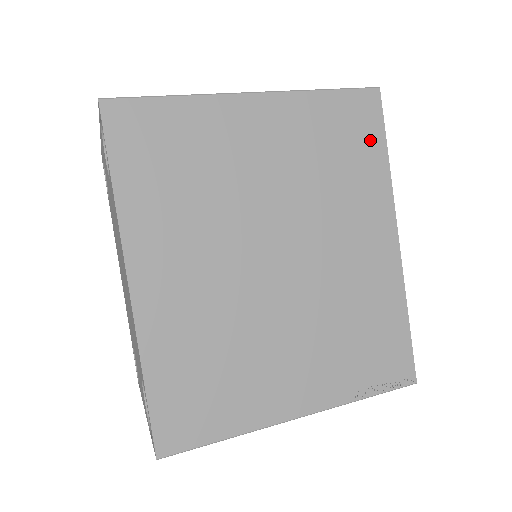
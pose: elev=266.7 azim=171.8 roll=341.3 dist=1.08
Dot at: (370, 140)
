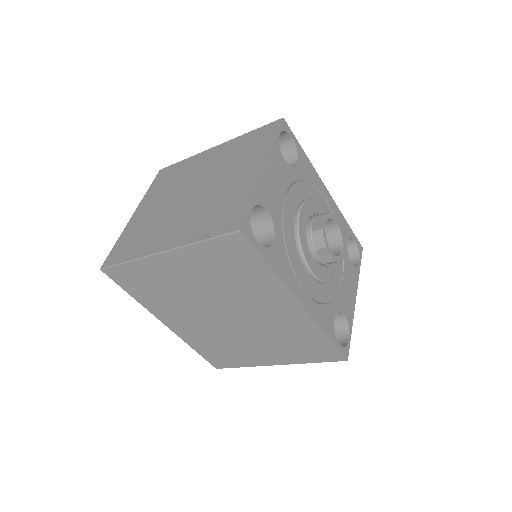
Dot at: (251, 261)
